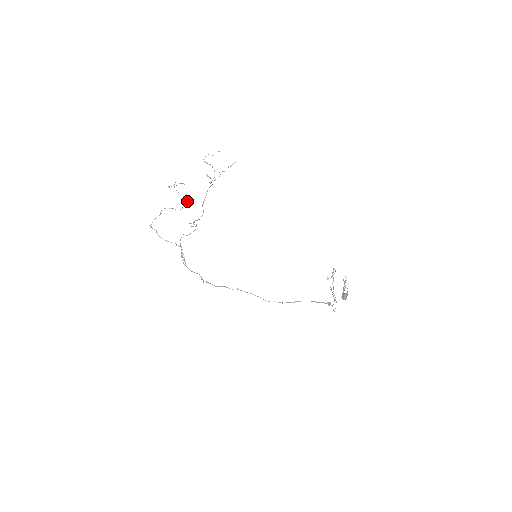
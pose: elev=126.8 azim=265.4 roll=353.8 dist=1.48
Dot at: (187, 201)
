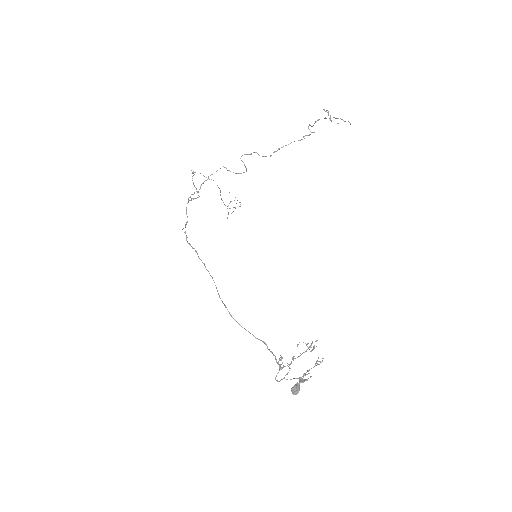
Dot at: occluded
